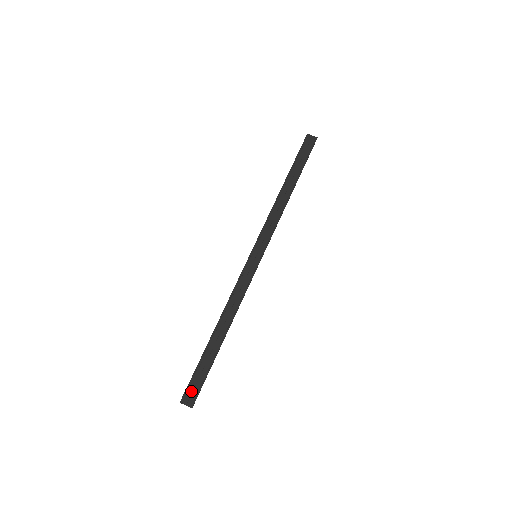
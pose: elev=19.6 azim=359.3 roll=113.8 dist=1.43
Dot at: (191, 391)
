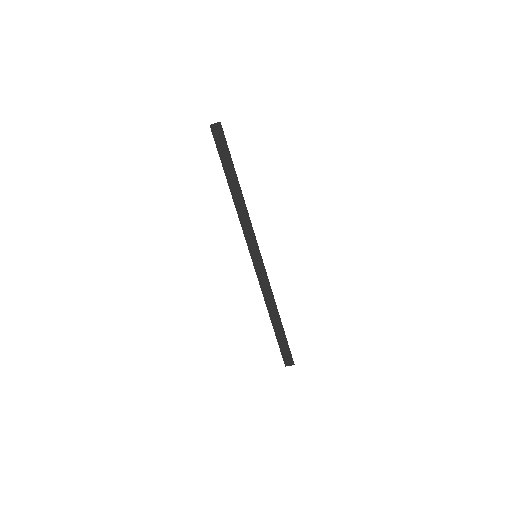
Dot at: (286, 358)
